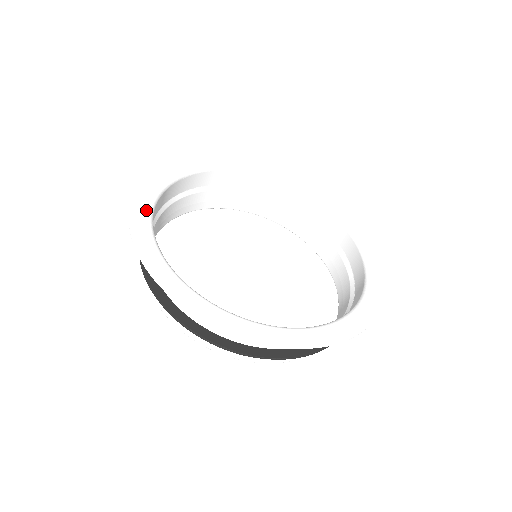
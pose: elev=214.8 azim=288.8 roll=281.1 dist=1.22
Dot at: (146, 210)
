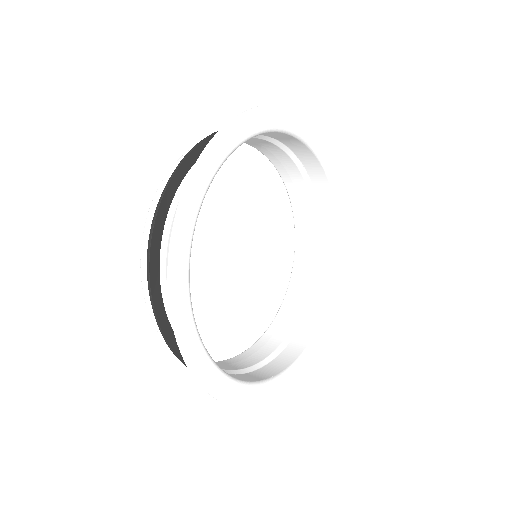
Dot at: (185, 297)
